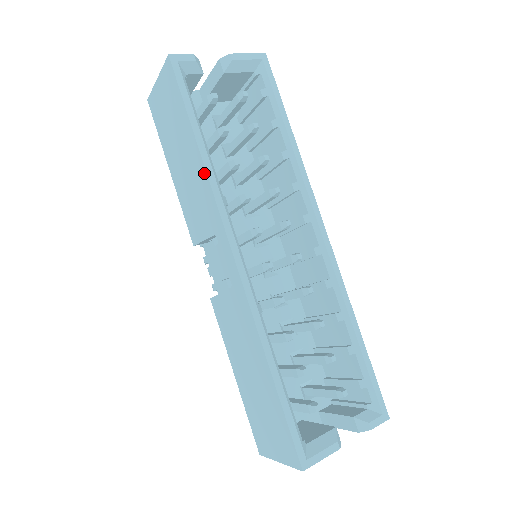
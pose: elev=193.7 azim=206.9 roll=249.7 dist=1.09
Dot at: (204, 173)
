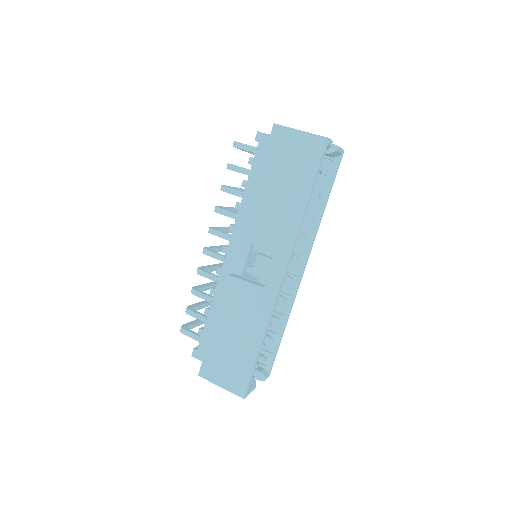
Dot at: (299, 220)
